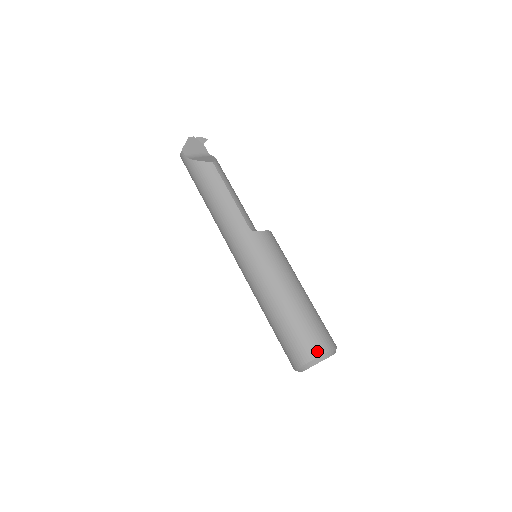
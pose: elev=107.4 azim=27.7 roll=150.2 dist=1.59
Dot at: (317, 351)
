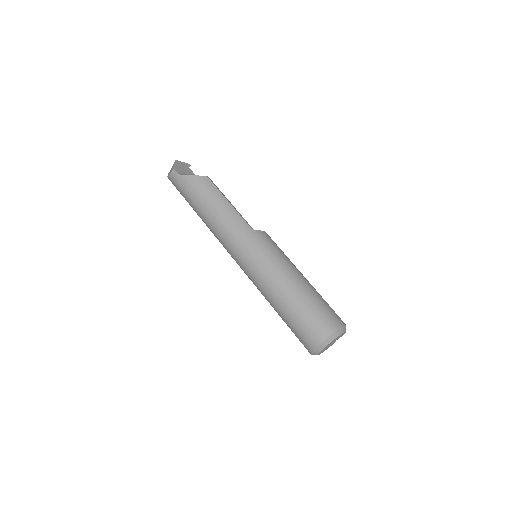
Dot at: (334, 326)
